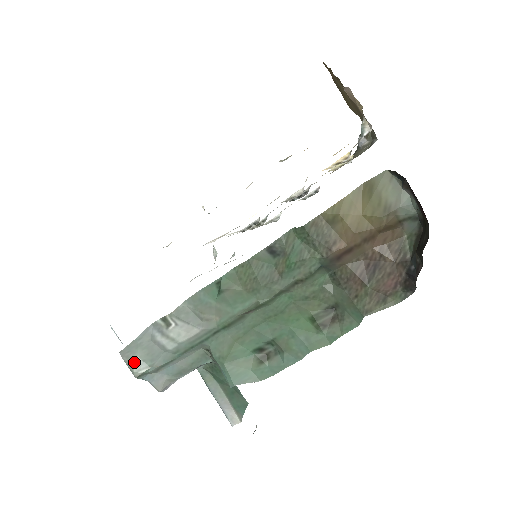
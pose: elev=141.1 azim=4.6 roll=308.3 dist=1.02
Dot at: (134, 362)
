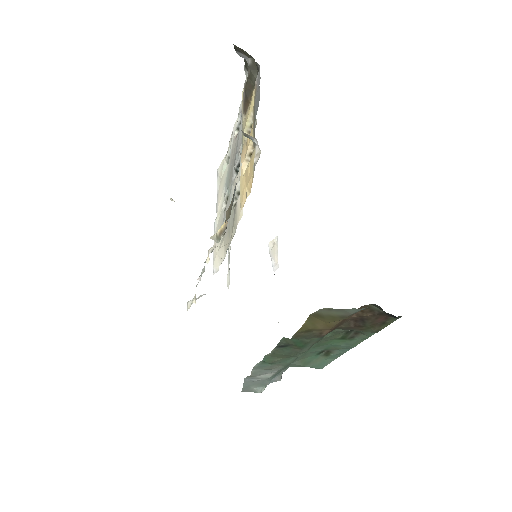
Dot at: (254, 390)
